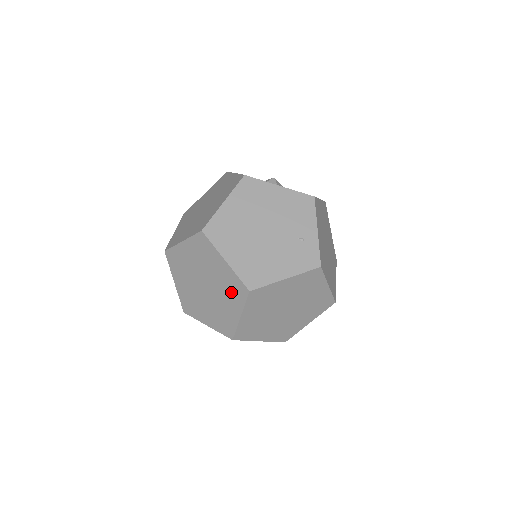
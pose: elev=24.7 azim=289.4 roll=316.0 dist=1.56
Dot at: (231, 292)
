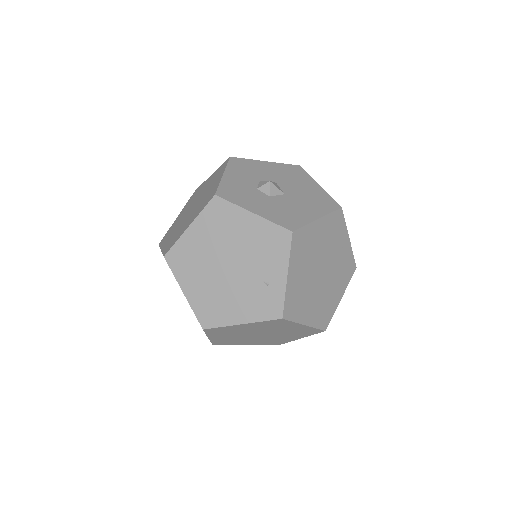
Dot at: occluded
